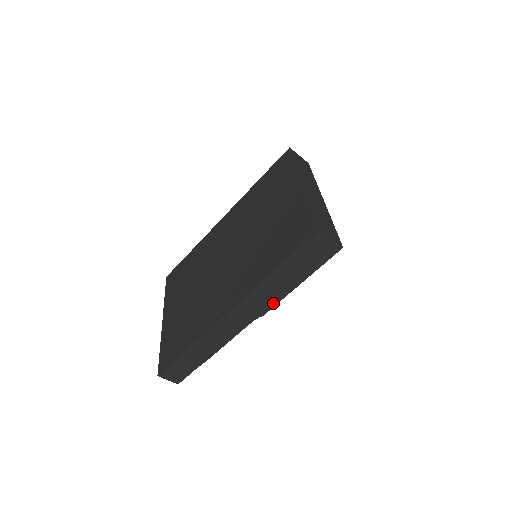
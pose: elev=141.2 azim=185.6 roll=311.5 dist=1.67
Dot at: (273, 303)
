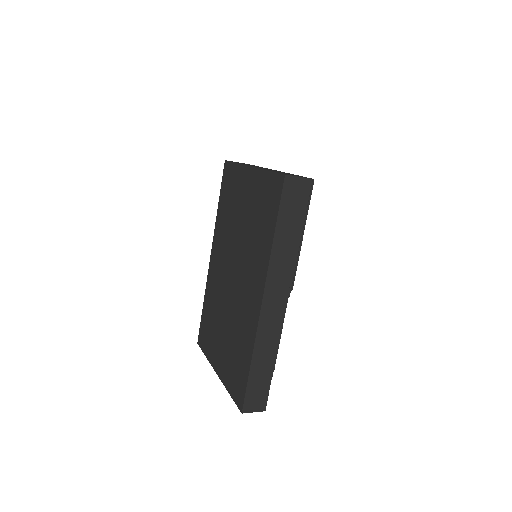
Dot at: (293, 269)
